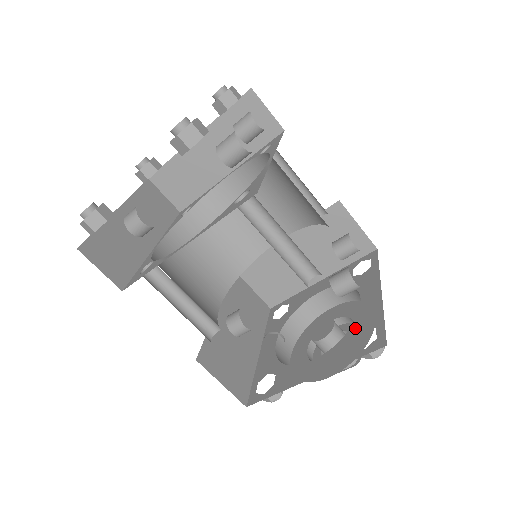
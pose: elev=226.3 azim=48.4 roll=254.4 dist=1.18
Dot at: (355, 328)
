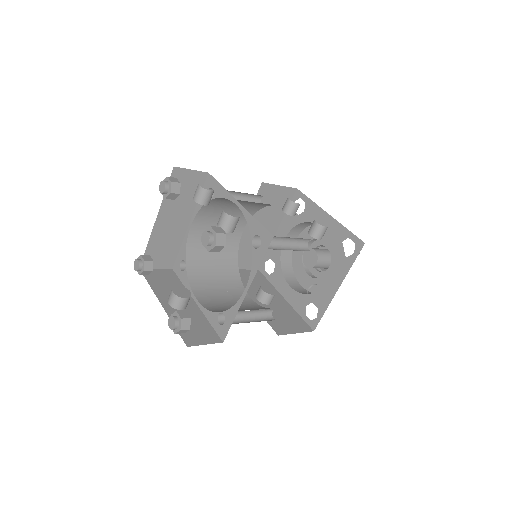
Dot at: (335, 246)
